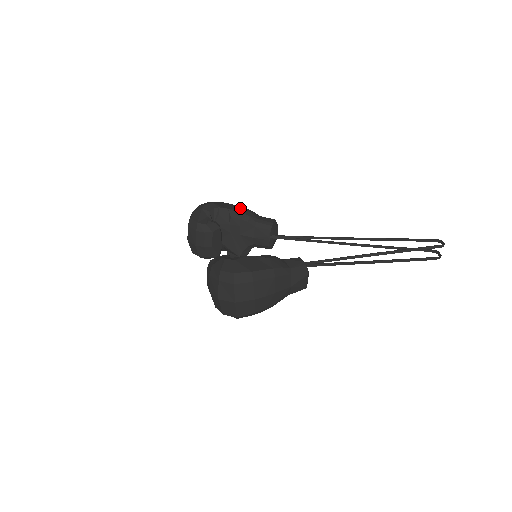
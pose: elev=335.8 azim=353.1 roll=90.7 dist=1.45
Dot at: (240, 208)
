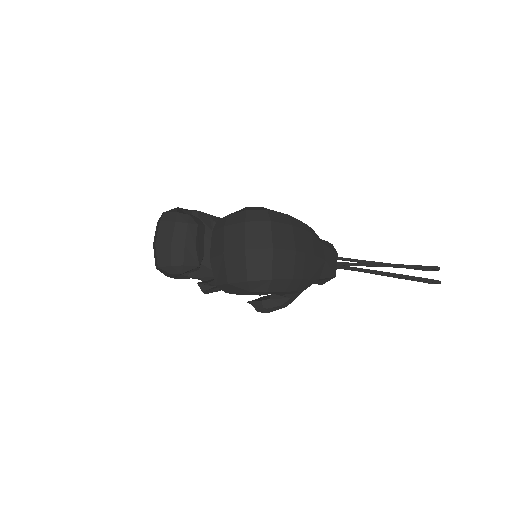
Dot at: occluded
